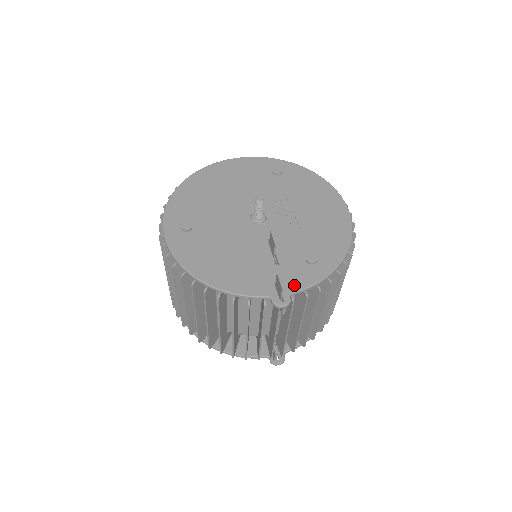
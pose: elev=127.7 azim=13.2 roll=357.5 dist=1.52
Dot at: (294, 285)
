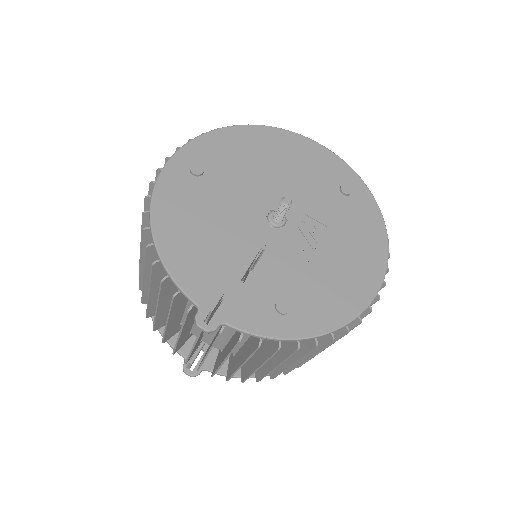
Dot at: (236, 317)
